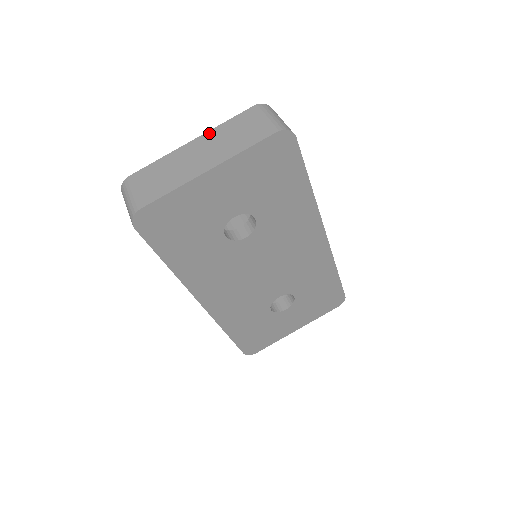
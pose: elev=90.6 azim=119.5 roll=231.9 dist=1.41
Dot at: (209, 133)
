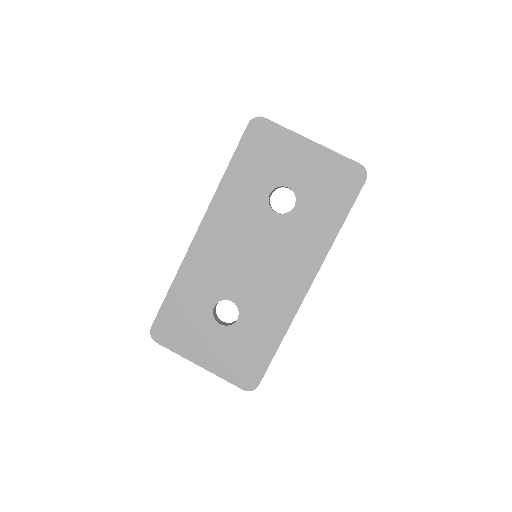
Dot at: occluded
